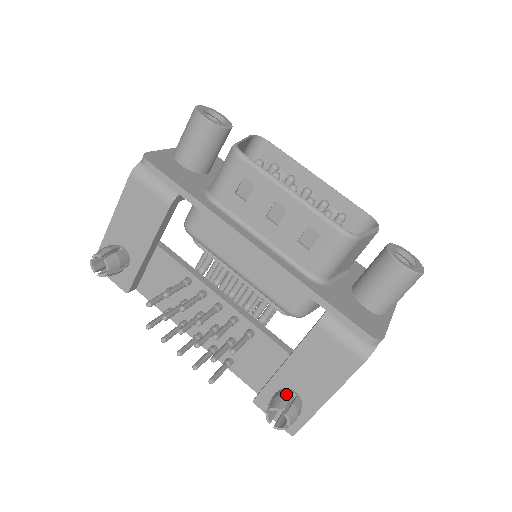
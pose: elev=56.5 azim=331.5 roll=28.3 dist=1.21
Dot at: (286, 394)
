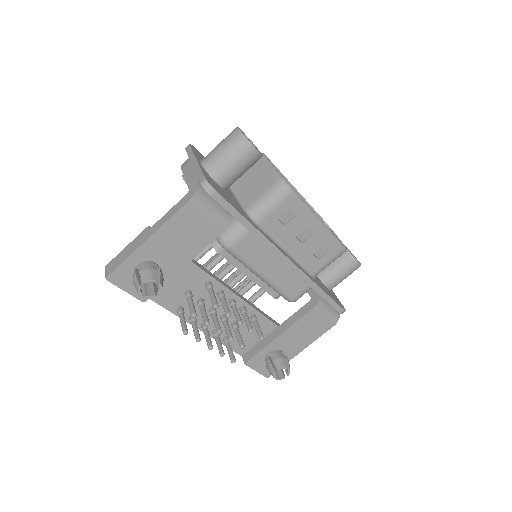
Dot at: (282, 355)
